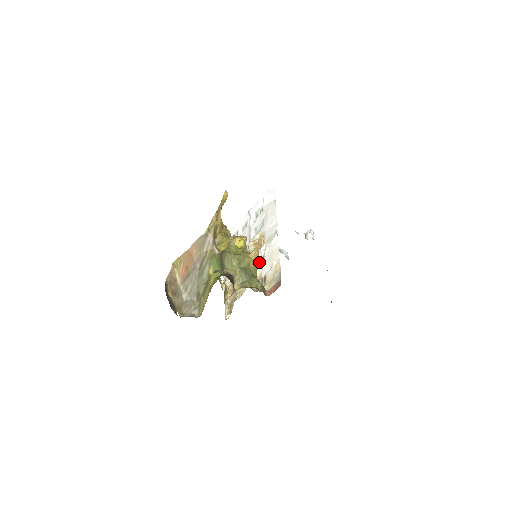
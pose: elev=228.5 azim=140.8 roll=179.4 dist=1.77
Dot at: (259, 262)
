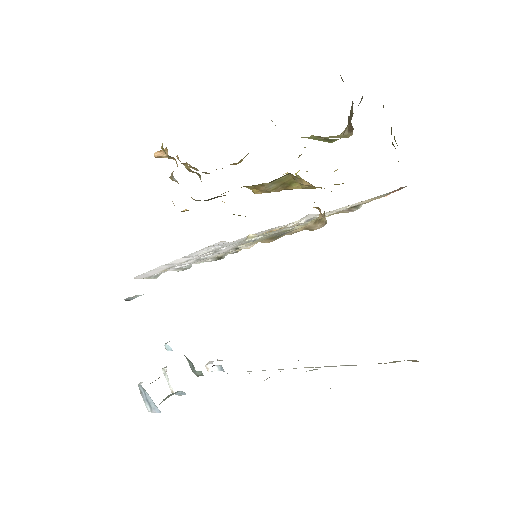
Dot at: occluded
